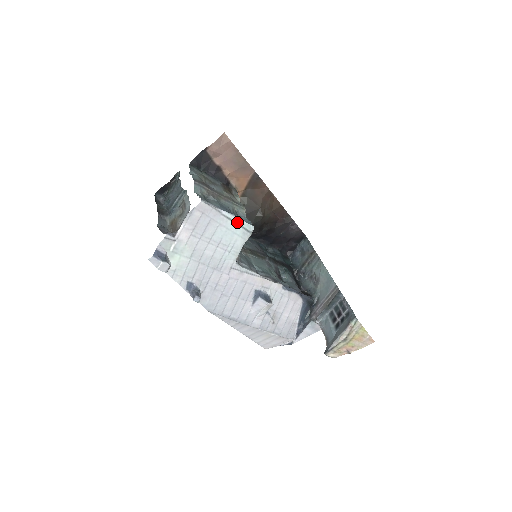
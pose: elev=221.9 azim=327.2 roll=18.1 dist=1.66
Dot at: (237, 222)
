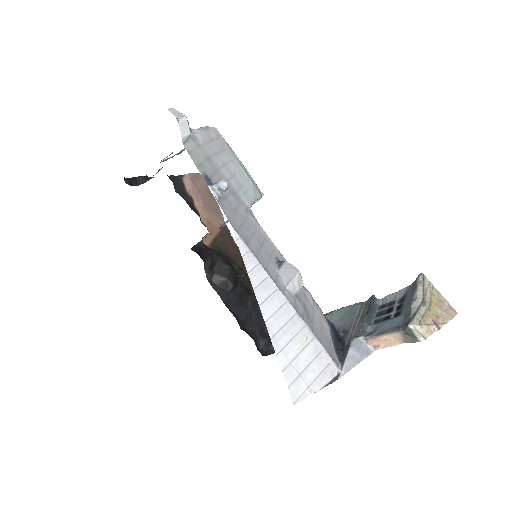
Dot at: (248, 174)
